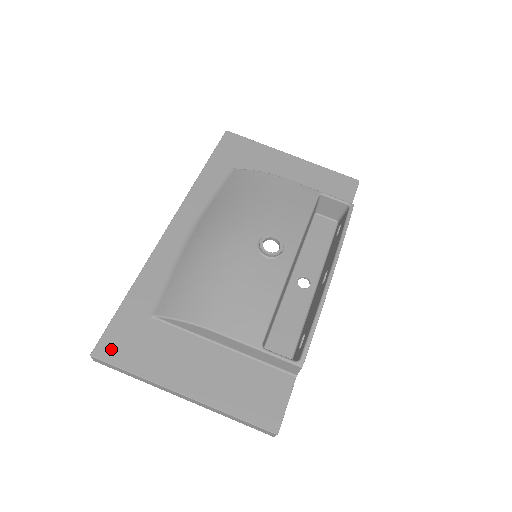
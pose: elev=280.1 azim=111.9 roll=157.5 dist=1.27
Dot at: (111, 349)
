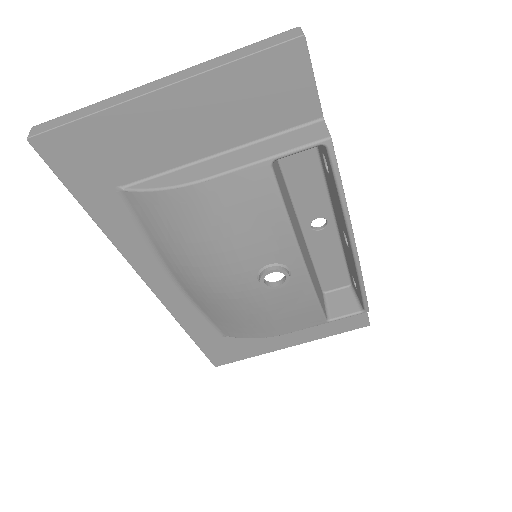
Dot at: (223, 359)
